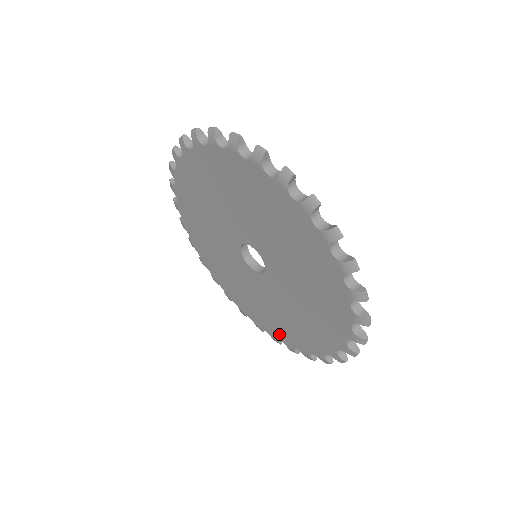
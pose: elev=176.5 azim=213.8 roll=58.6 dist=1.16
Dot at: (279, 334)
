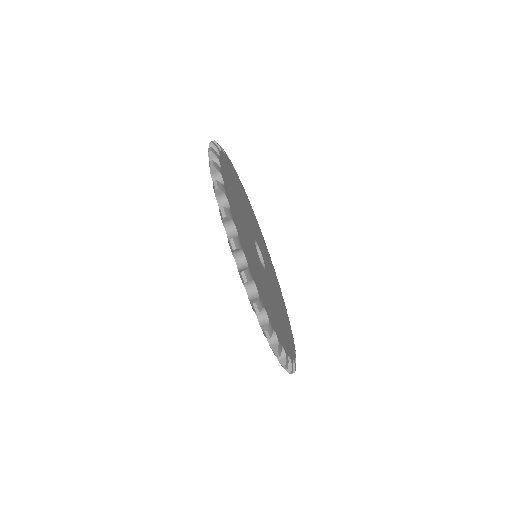
Dot at: occluded
